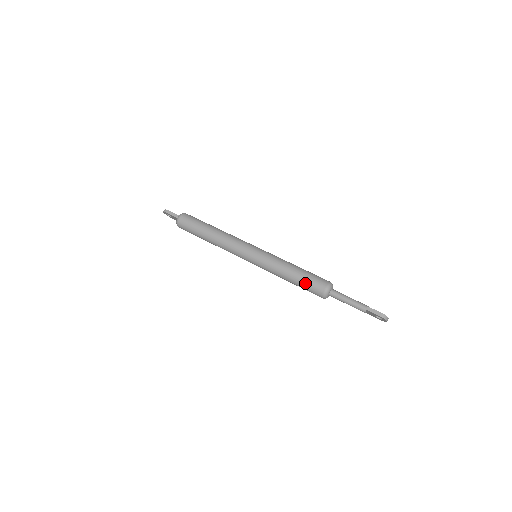
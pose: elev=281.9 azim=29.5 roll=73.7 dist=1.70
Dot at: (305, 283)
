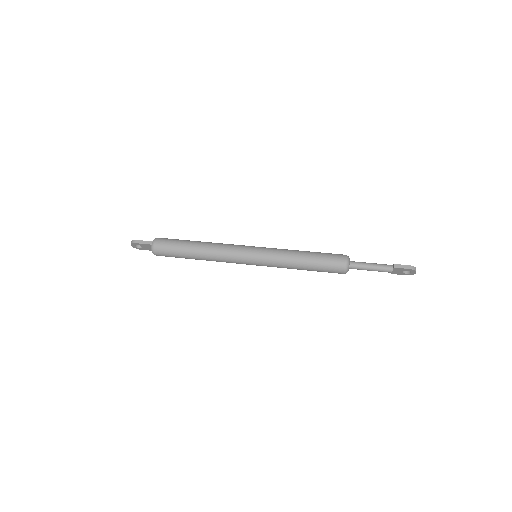
Dot at: (322, 263)
